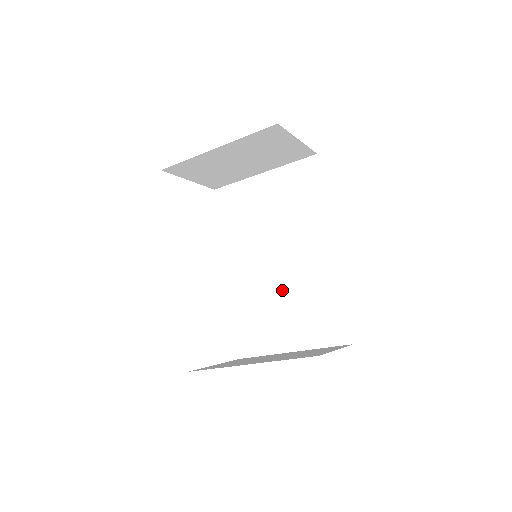
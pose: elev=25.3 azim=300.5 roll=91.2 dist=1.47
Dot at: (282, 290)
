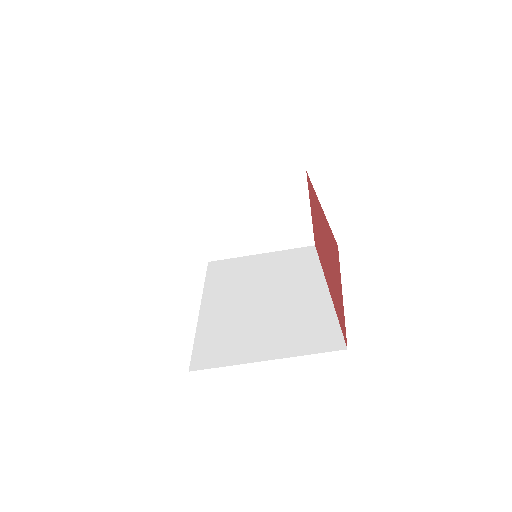
Dot at: (264, 315)
